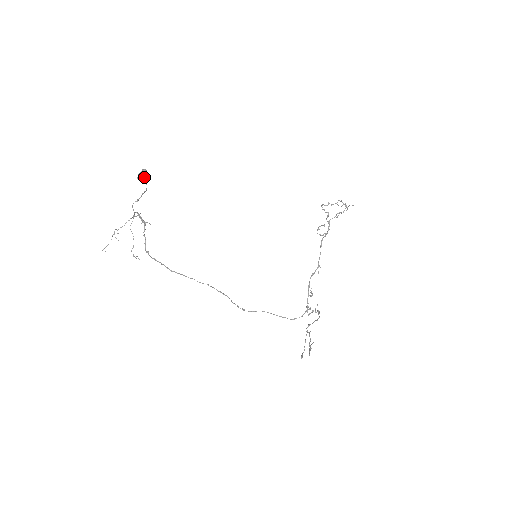
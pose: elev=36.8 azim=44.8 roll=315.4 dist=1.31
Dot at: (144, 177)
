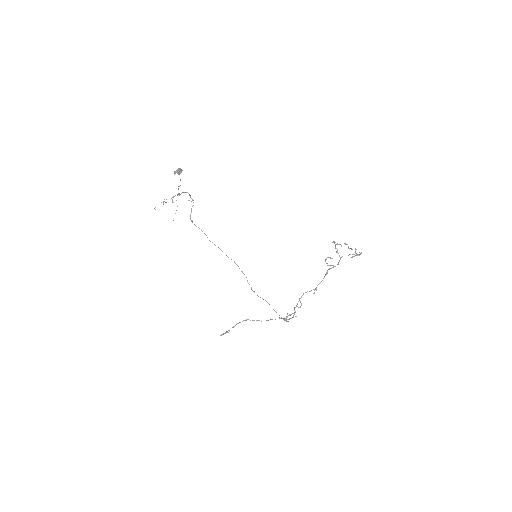
Dot at: (177, 173)
